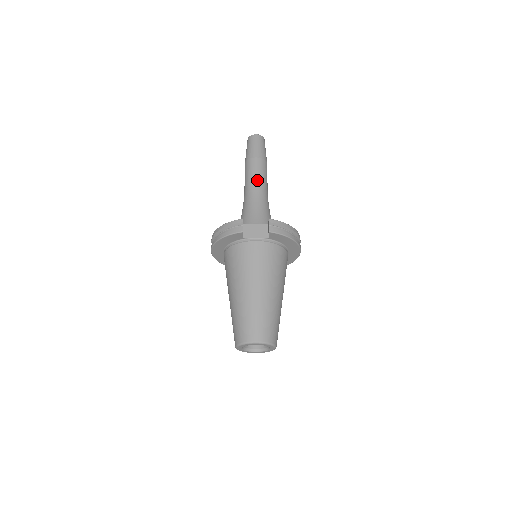
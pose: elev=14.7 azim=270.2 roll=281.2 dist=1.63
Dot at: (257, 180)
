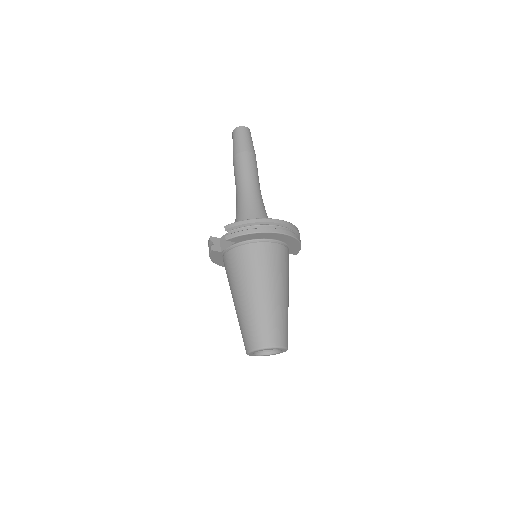
Dot at: (238, 179)
